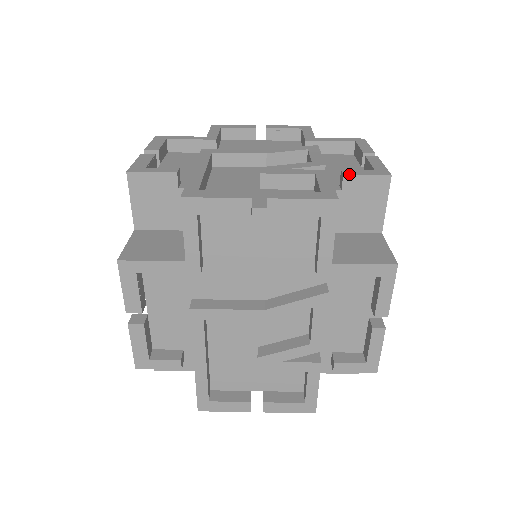
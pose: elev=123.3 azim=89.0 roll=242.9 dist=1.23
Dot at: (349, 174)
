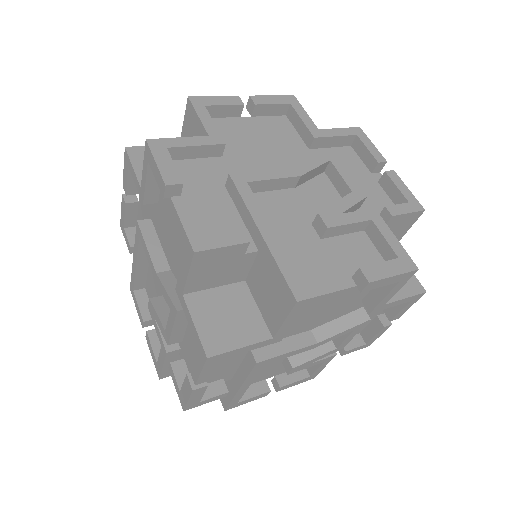
Dot at: occluded
